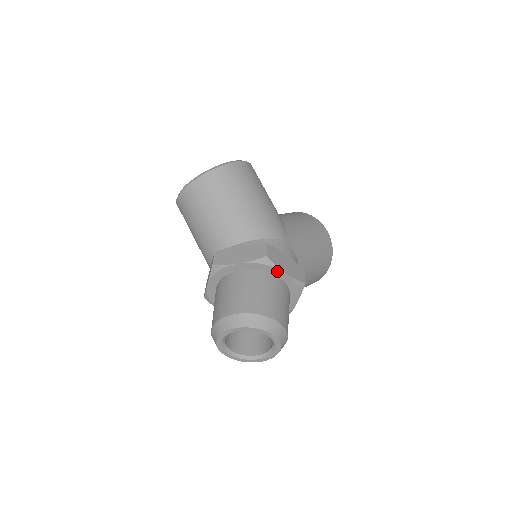
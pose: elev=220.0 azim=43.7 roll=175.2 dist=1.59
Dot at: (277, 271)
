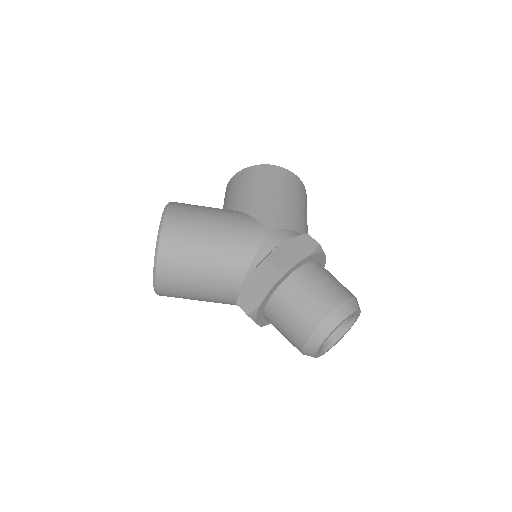
Dot at: (295, 267)
